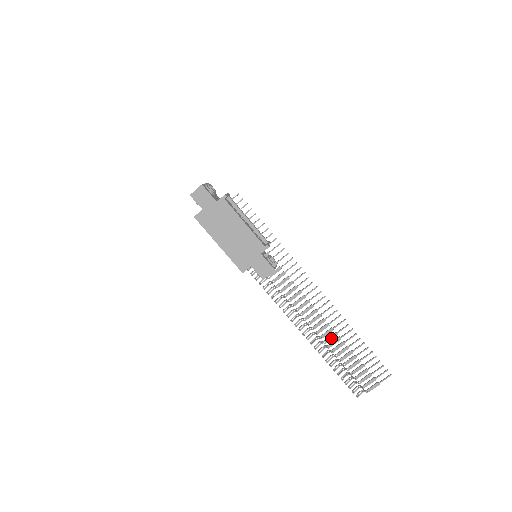
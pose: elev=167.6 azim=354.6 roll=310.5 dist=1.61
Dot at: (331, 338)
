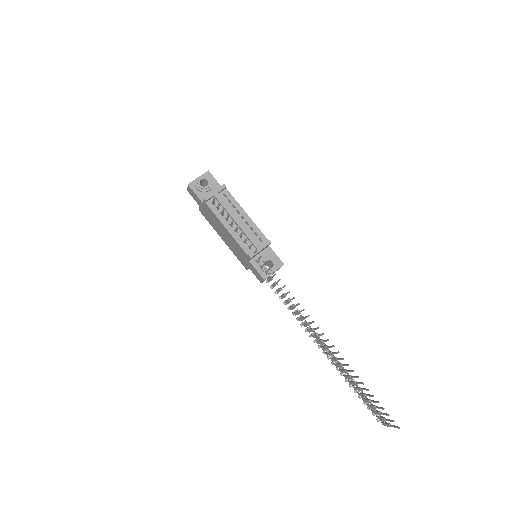
Dot at: (334, 360)
